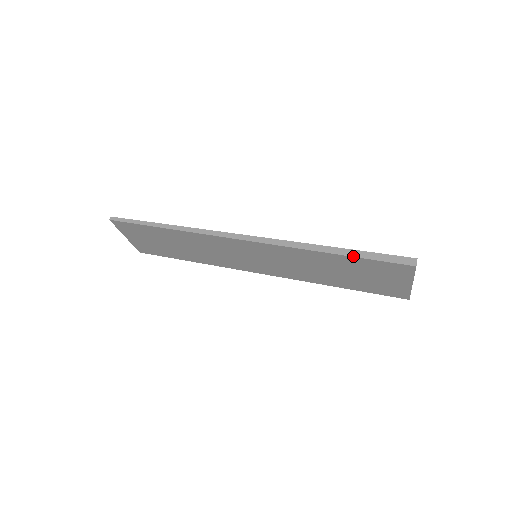
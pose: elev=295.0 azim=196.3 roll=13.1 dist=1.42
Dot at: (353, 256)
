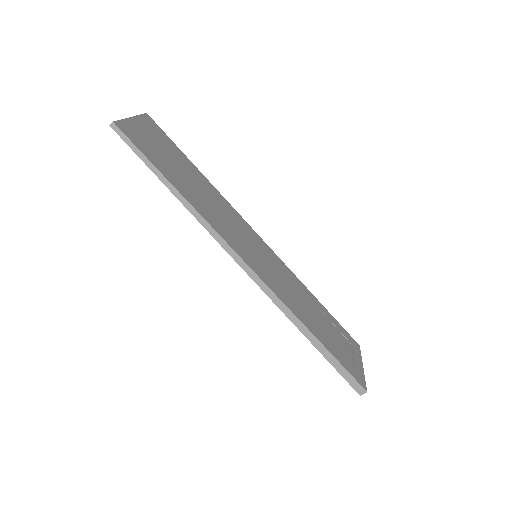
Dot at: (324, 356)
